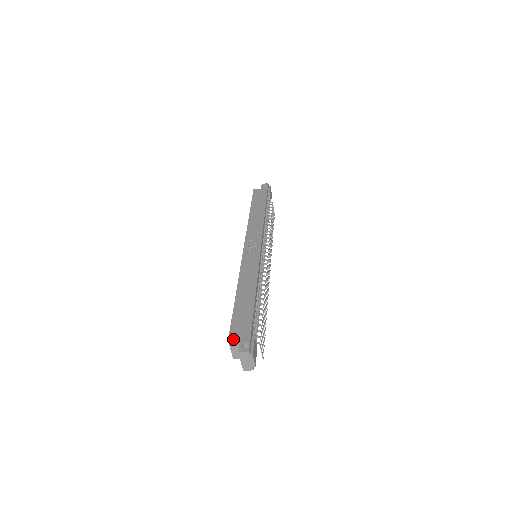
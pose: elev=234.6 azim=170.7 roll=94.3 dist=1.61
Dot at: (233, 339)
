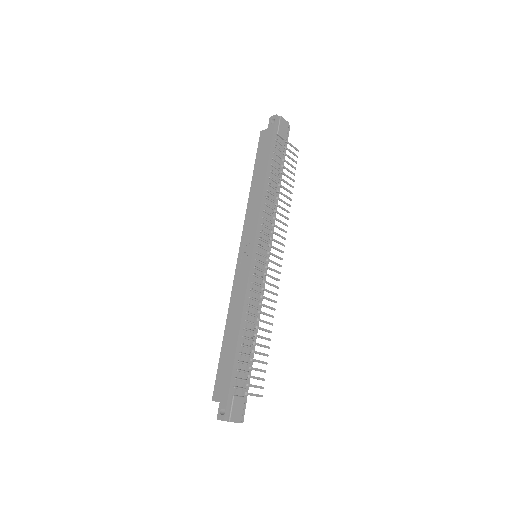
Dot at: (215, 400)
